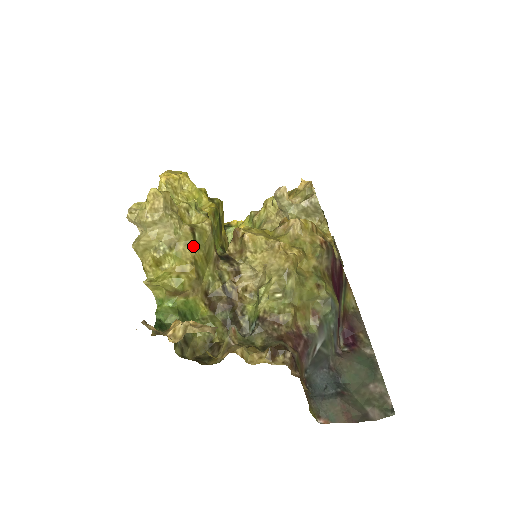
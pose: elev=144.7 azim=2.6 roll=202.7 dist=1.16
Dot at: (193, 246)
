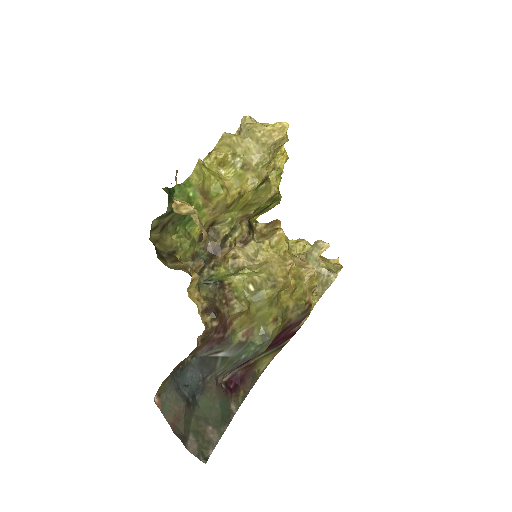
Dot at: (255, 186)
